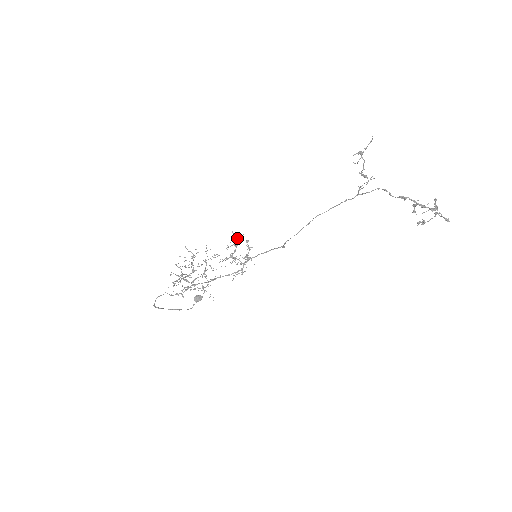
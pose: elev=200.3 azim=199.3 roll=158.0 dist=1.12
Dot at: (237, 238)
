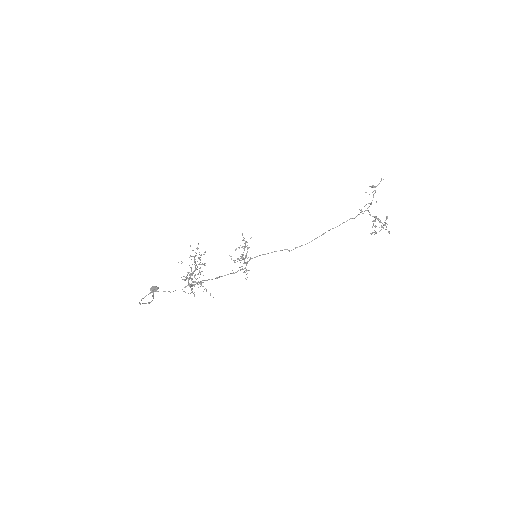
Dot at: occluded
